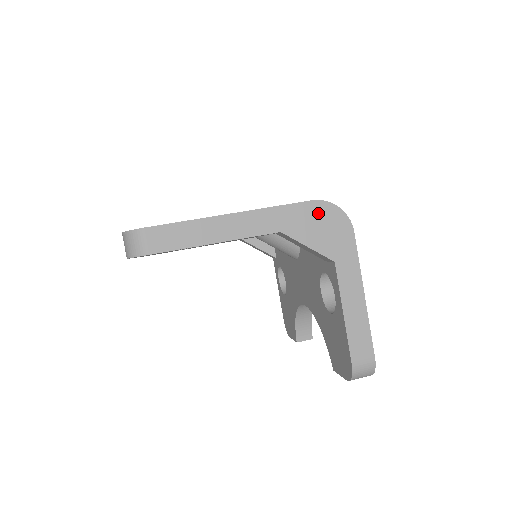
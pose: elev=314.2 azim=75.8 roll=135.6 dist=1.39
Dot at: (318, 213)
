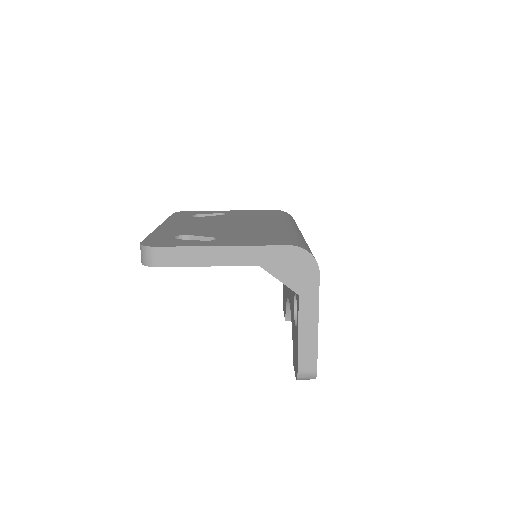
Dot at: (292, 256)
